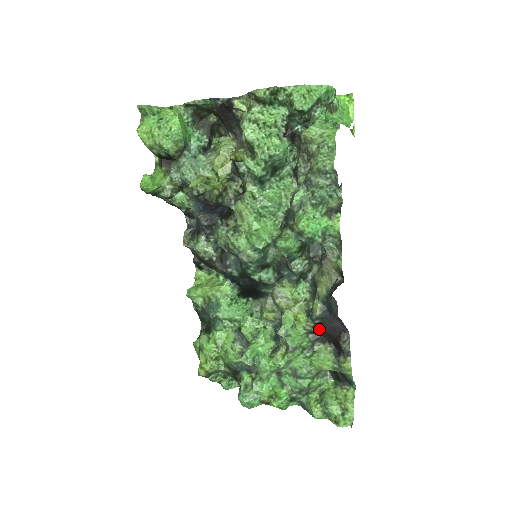
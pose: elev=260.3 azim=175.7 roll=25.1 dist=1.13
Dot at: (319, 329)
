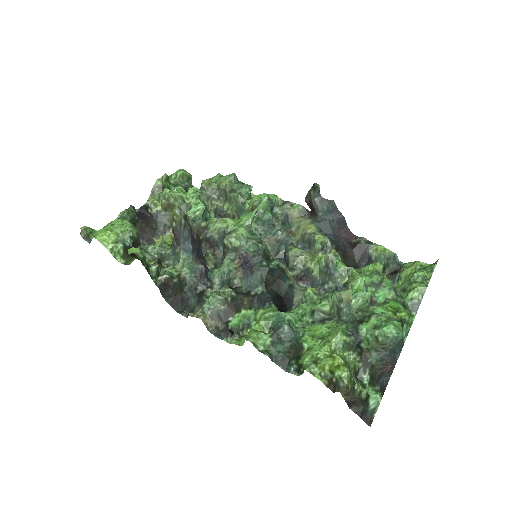
Dot at: (342, 256)
